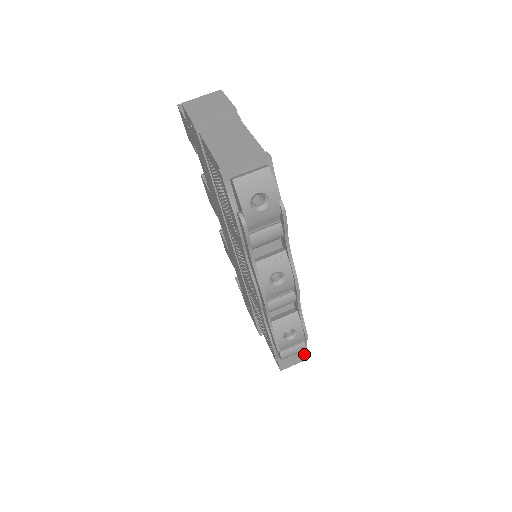
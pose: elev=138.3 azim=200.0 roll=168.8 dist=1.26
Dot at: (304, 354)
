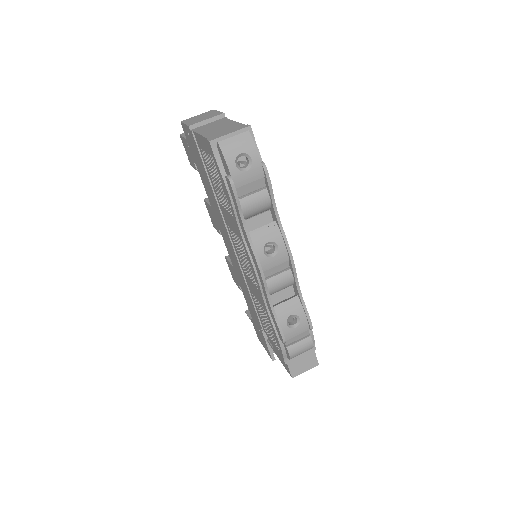
Dot at: (314, 357)
